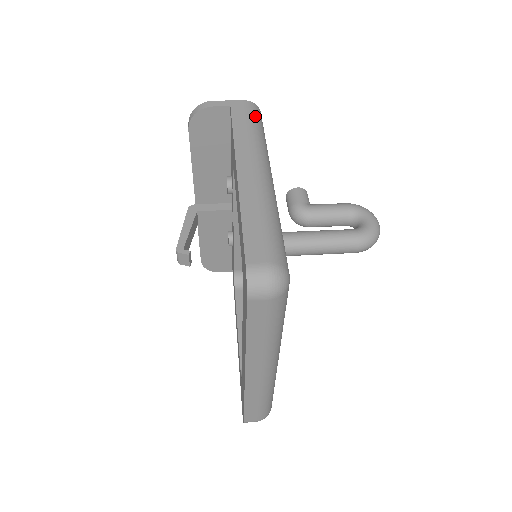
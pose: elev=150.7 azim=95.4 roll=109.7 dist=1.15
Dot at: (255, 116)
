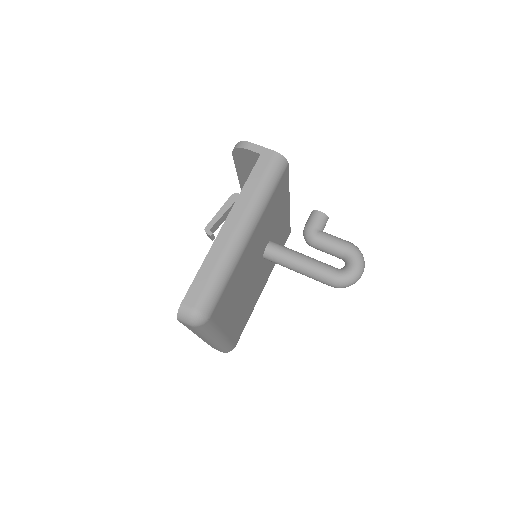
Dot at: (273, 171)
